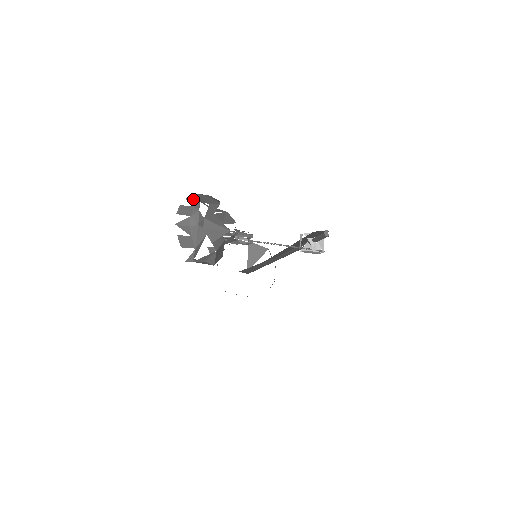
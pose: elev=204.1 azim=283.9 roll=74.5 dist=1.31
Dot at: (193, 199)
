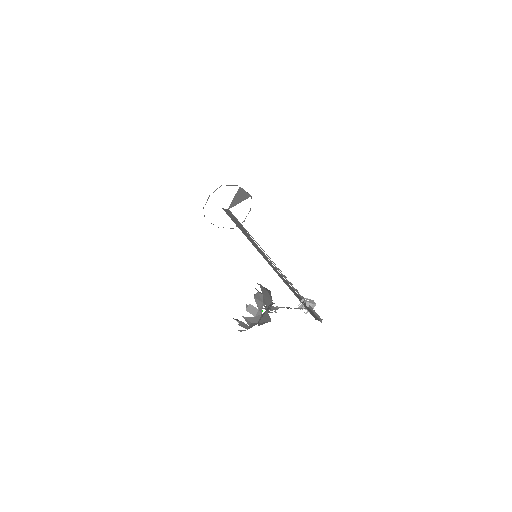
Dot at: (259, 301)
